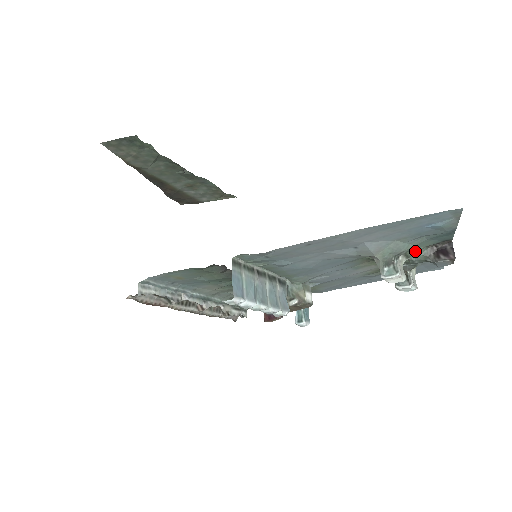
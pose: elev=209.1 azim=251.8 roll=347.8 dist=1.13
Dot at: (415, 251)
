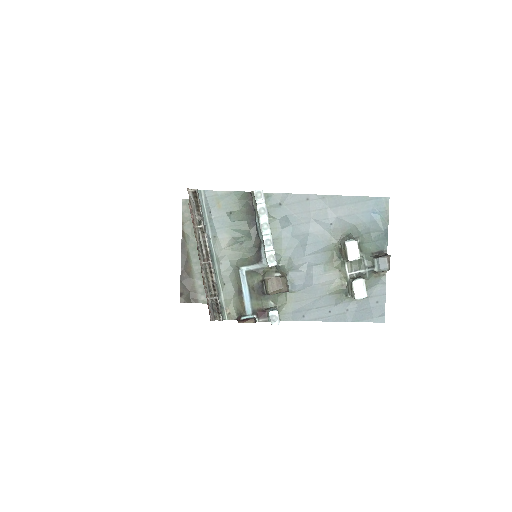
Dot at: (365, 249)
